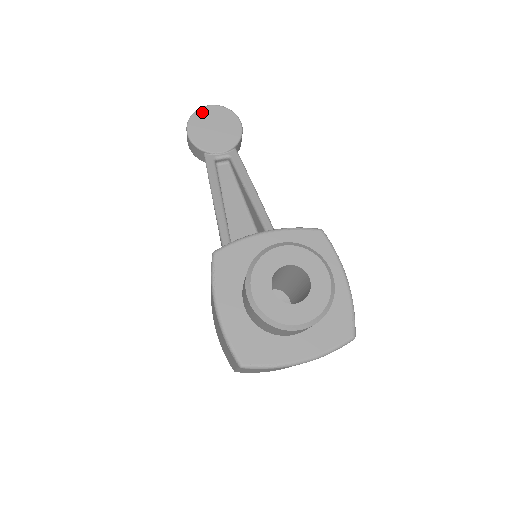
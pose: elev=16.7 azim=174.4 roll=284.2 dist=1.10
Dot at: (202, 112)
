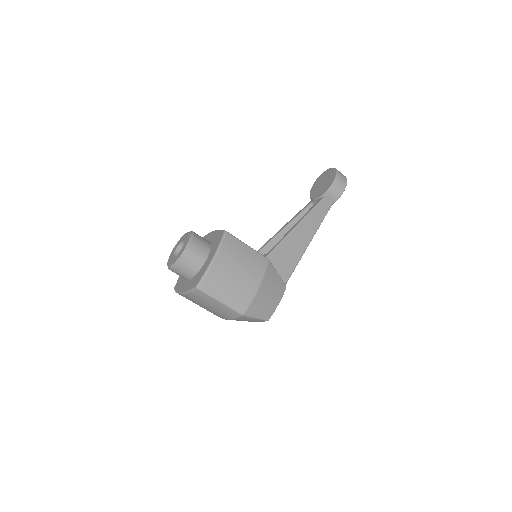
Dot at: (324, 173)
